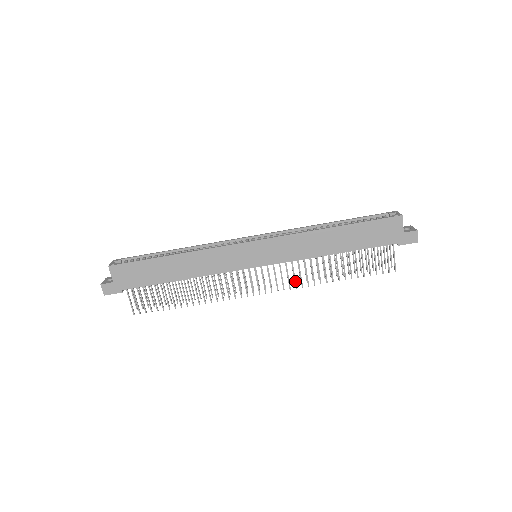
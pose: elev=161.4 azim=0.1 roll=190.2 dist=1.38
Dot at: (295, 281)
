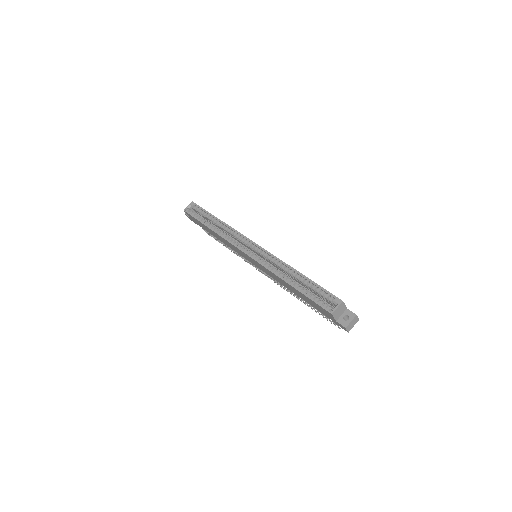
Dot at: (279, 284)
